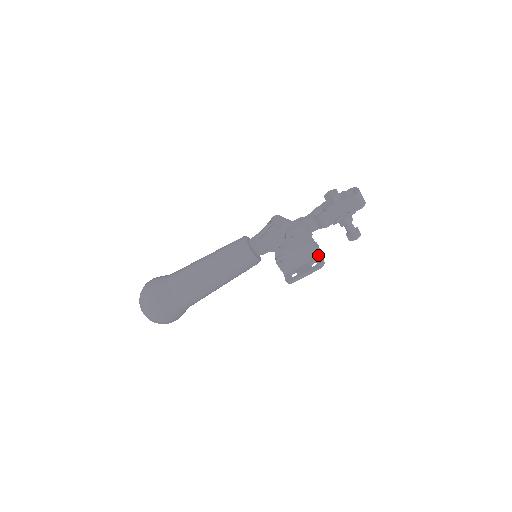
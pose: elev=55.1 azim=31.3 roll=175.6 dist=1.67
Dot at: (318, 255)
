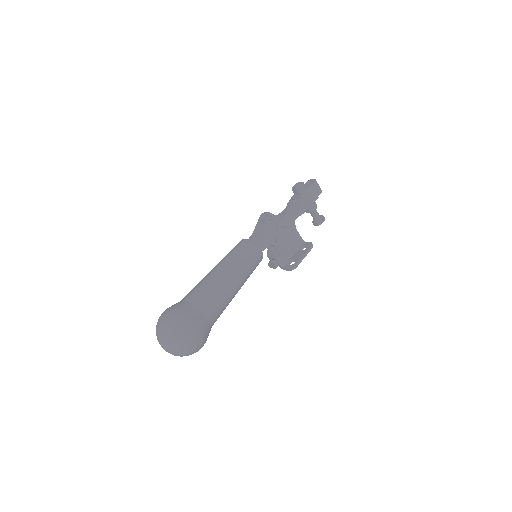
Dot at: (302, 242)
